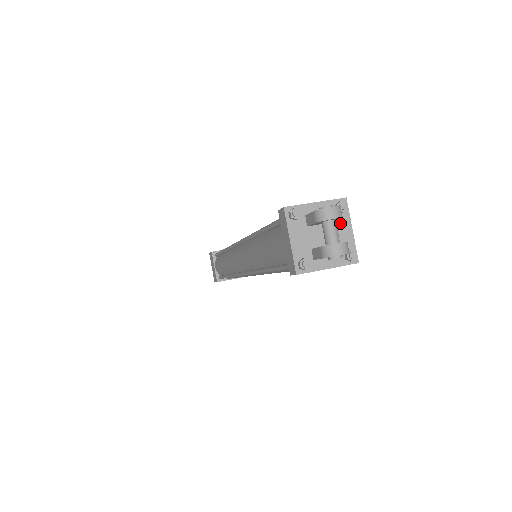
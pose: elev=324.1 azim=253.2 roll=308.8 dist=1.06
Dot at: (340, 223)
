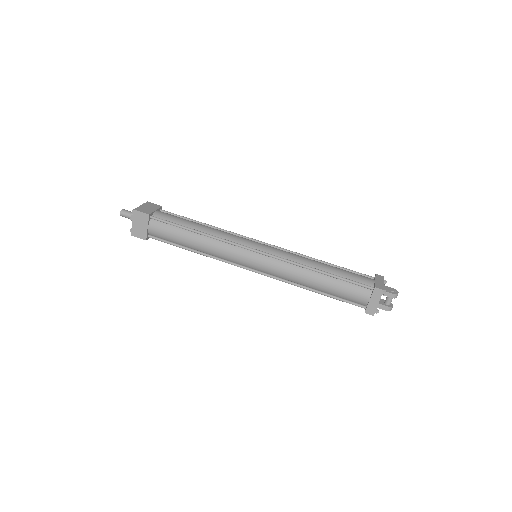
Dot at: occluded
